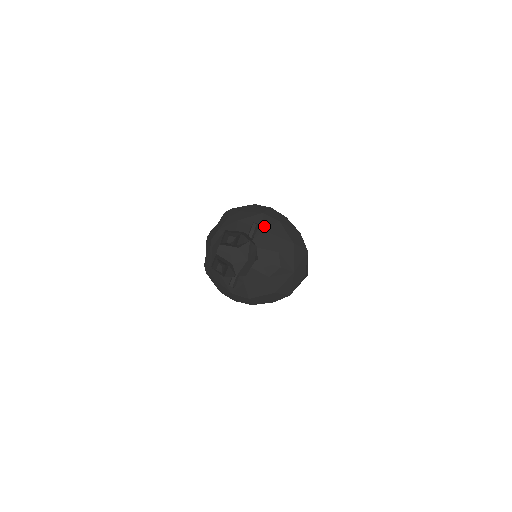
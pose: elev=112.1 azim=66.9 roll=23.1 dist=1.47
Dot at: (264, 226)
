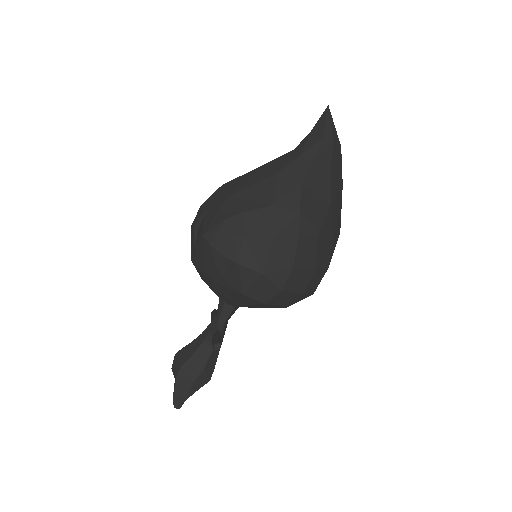
Dot at: (244, 303)
